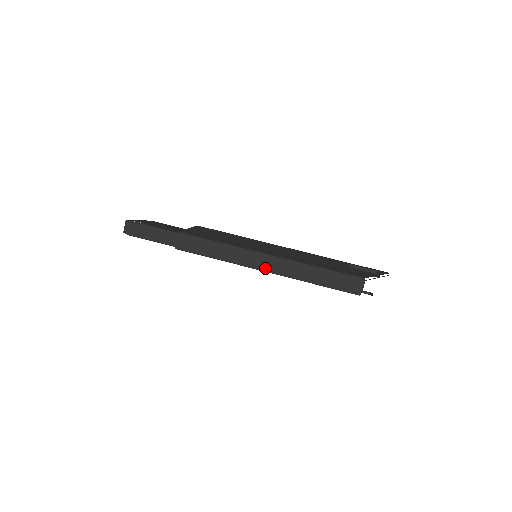
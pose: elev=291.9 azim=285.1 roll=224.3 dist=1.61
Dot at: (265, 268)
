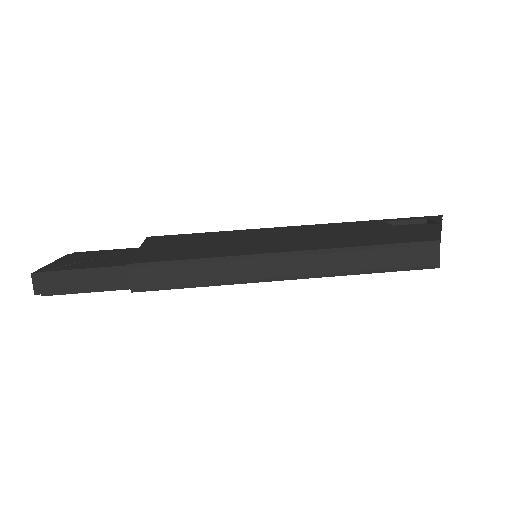
Dot at: (286, 275)
